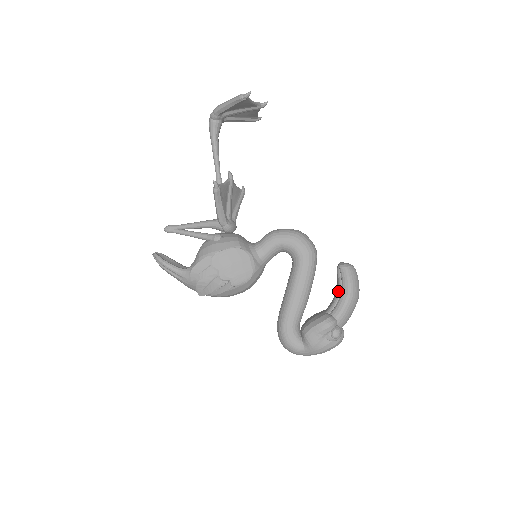
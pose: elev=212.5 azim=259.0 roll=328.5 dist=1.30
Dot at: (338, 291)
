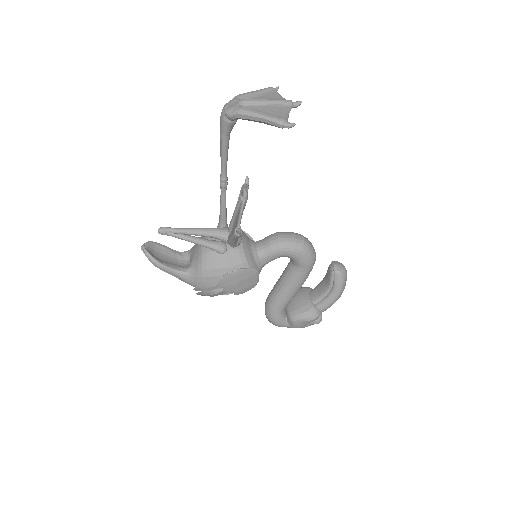
Dot at: (328, 290)
